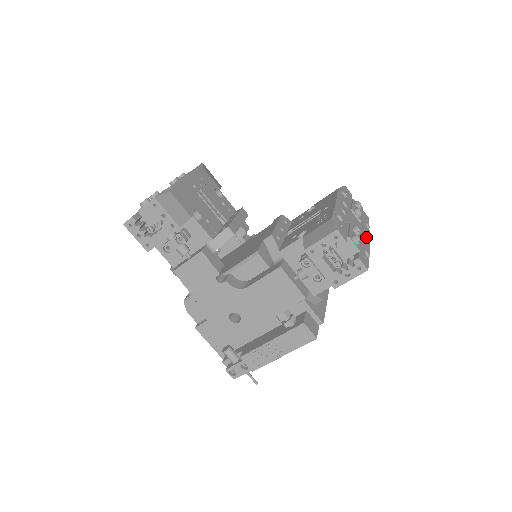
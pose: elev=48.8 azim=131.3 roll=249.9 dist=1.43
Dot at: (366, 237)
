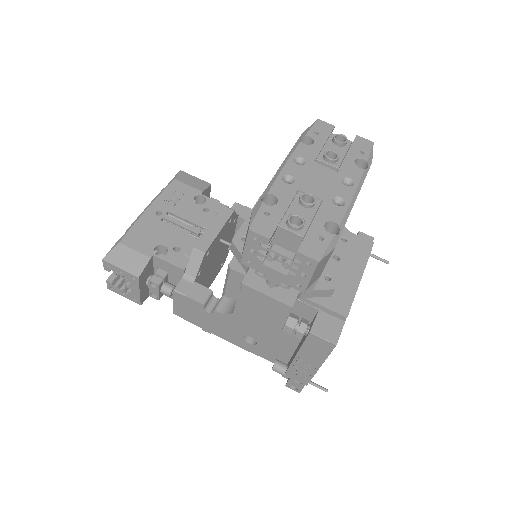
Dot at: (345, 191)
